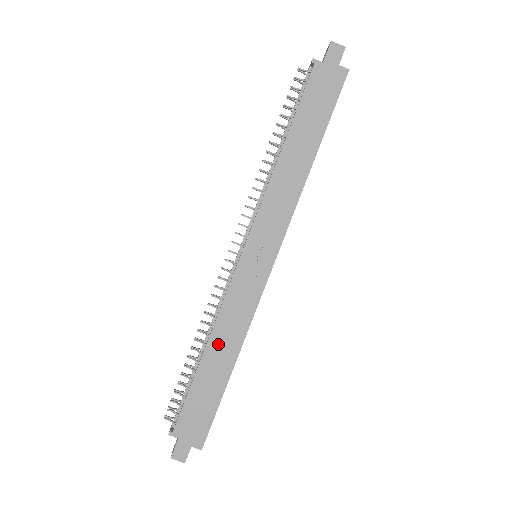
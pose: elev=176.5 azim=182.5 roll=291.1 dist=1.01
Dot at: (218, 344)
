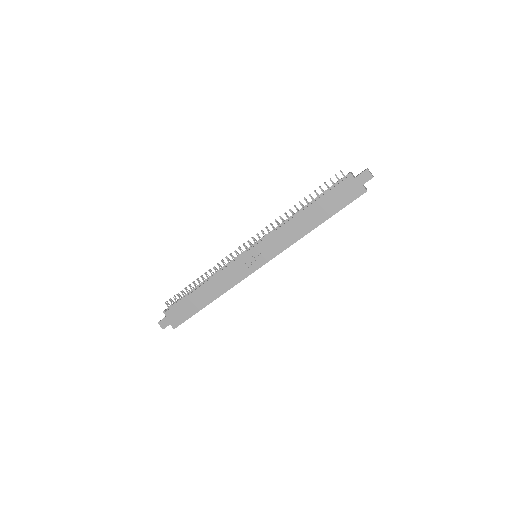
Dot at: (210, 287)
